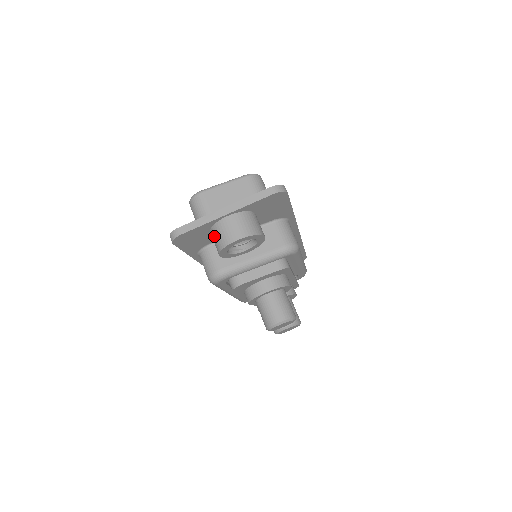
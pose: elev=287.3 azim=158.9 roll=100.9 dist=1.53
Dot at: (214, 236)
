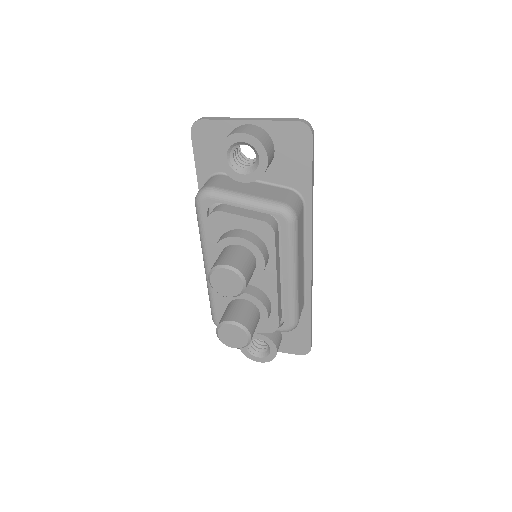
Dot at: occluded
